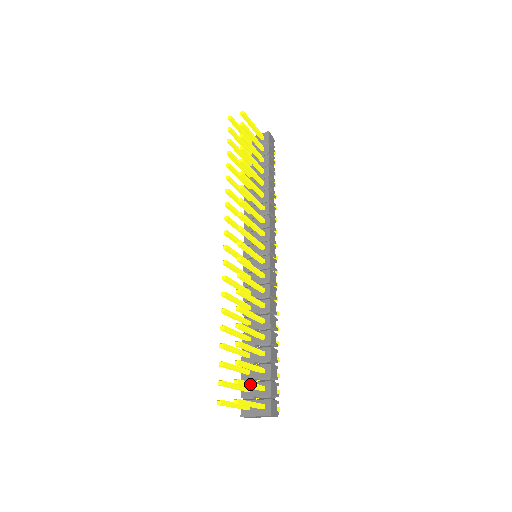
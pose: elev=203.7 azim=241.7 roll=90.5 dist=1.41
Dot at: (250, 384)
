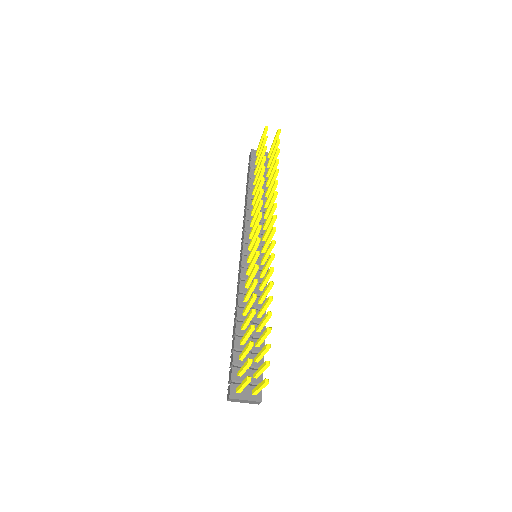
Dot at: (264, 369)
